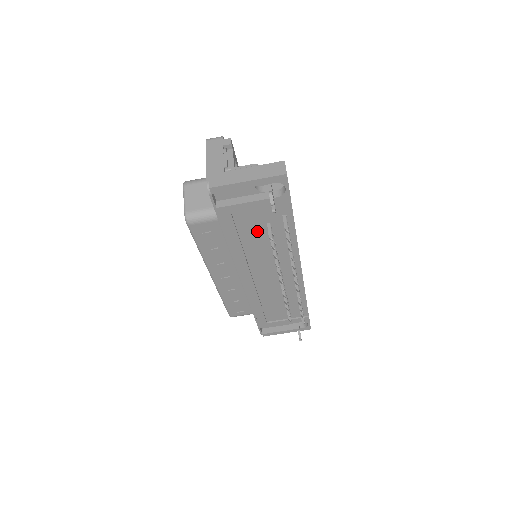
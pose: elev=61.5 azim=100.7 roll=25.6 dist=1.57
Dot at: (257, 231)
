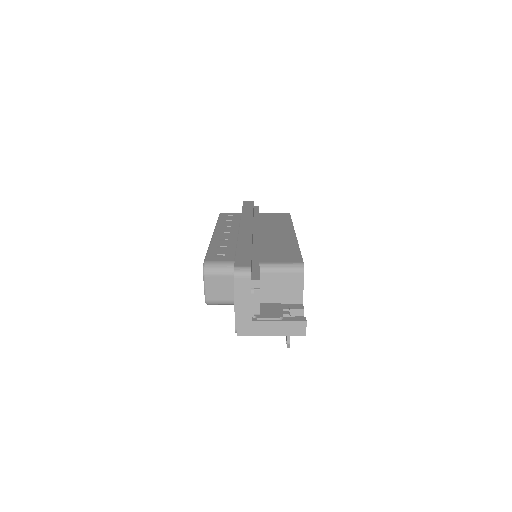
Dot at: occluded
